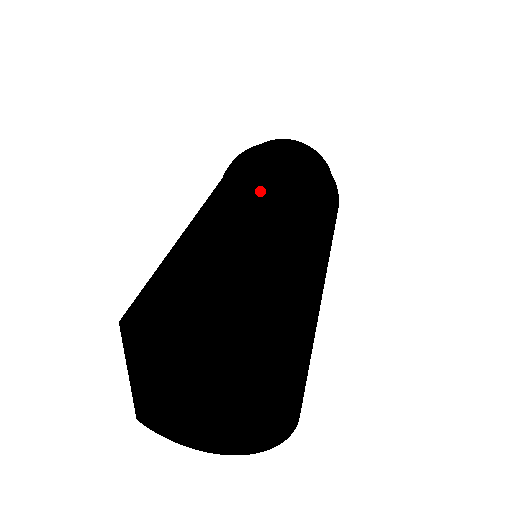
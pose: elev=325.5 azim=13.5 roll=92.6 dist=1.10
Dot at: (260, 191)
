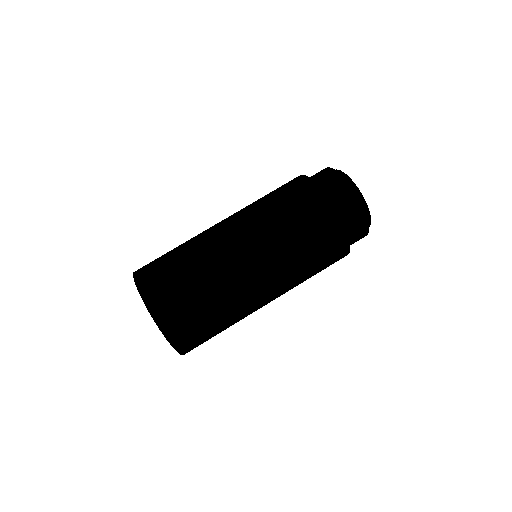
Dot at: (234, 217)
